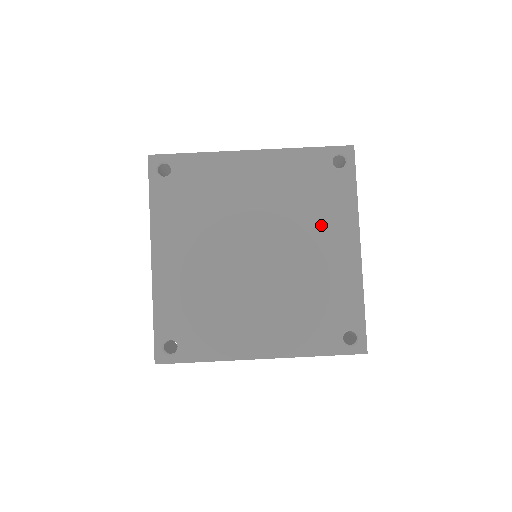
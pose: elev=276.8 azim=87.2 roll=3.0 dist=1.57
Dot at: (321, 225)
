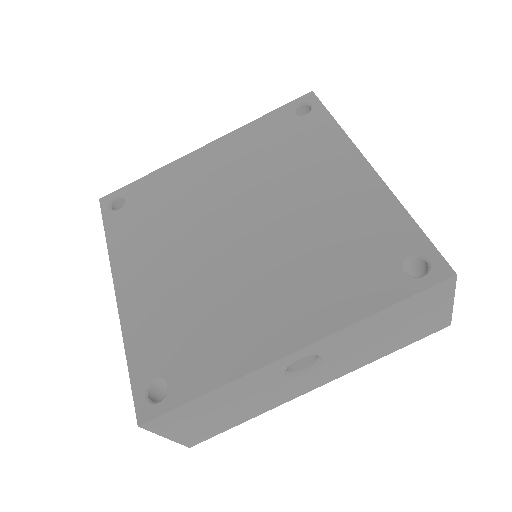
Dot at: (309, 167)
